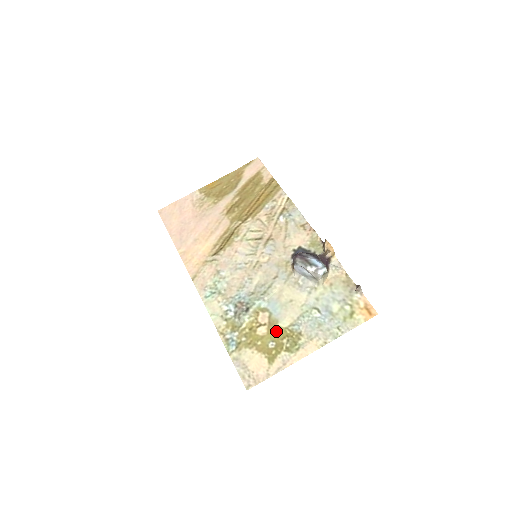
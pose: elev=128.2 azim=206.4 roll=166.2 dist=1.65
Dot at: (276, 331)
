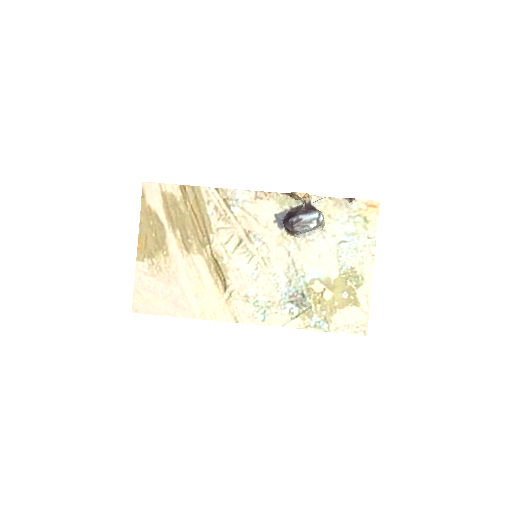
Dot at: (336, 285)
